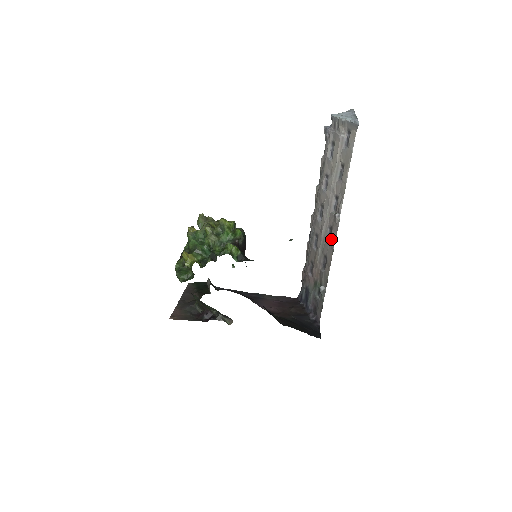
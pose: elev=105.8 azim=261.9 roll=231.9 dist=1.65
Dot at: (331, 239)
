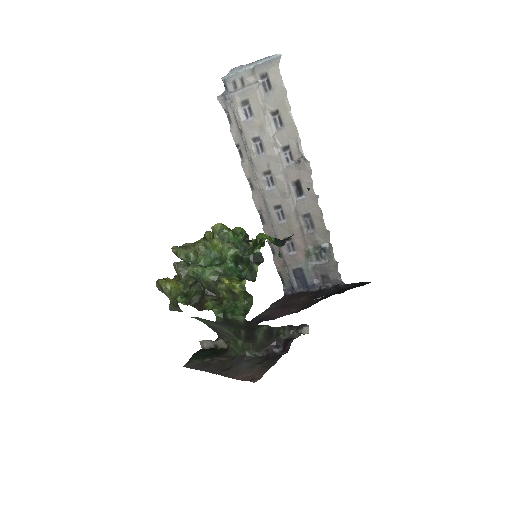
Dot at: (305, 191)
